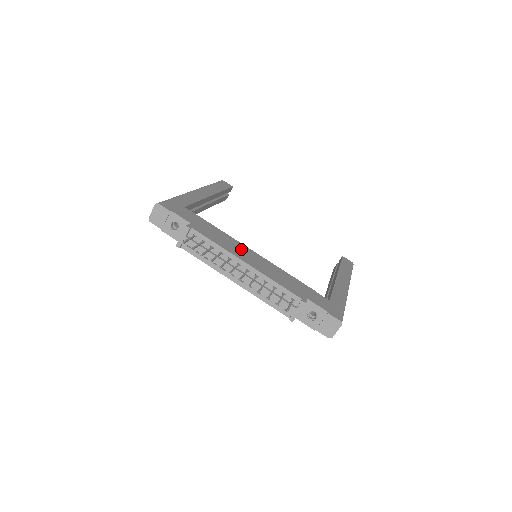
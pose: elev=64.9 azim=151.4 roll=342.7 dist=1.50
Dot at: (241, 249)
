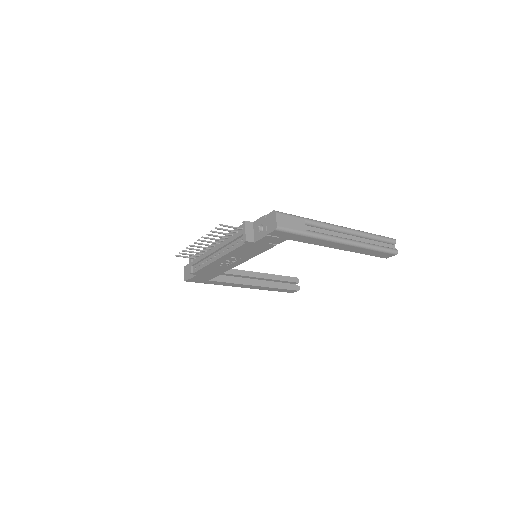
Dot at: occluded
